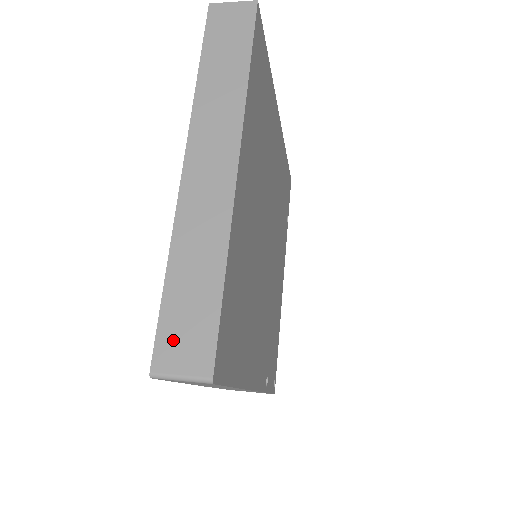
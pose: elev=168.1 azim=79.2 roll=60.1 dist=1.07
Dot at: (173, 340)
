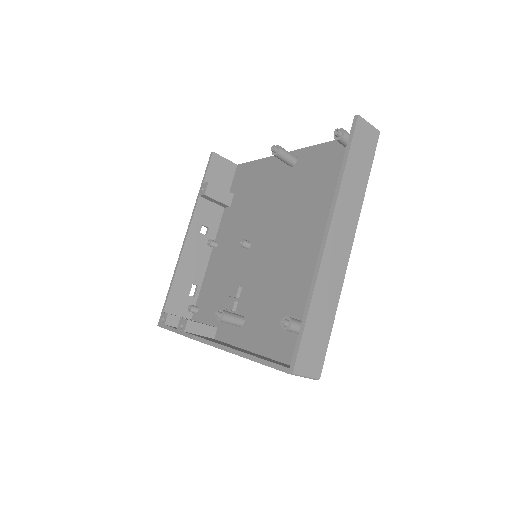
Dot at: (306, 354)
